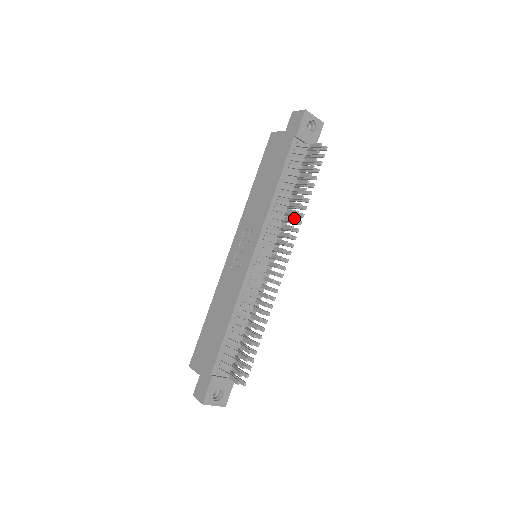
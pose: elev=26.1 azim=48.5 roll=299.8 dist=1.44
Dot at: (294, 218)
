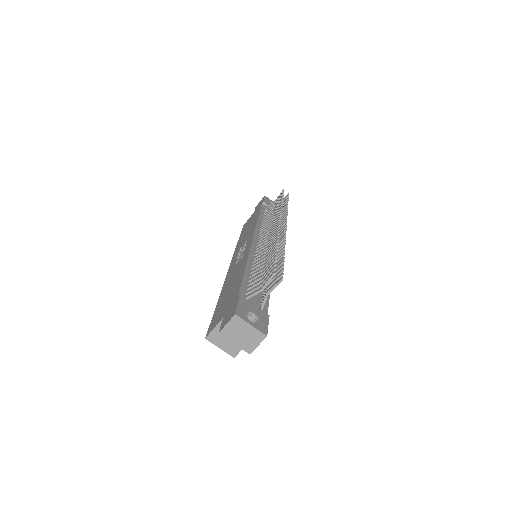
Dot at: (280, 208)
